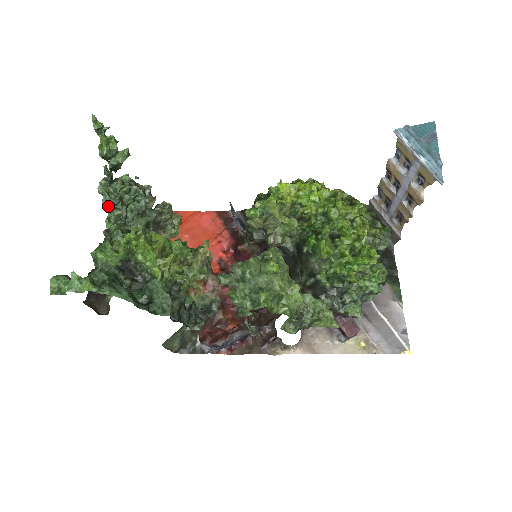
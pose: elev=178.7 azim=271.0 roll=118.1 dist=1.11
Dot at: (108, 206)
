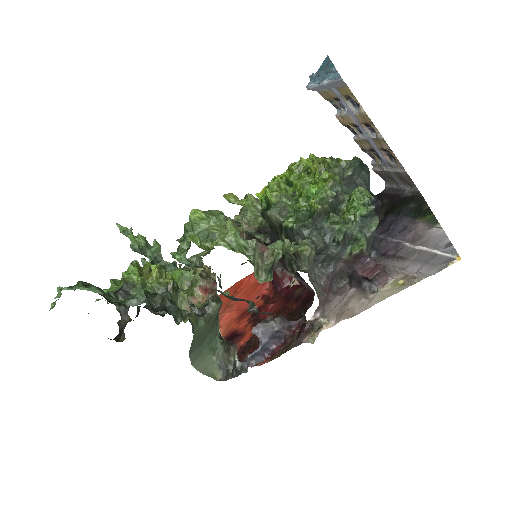
Dot at: occluded
